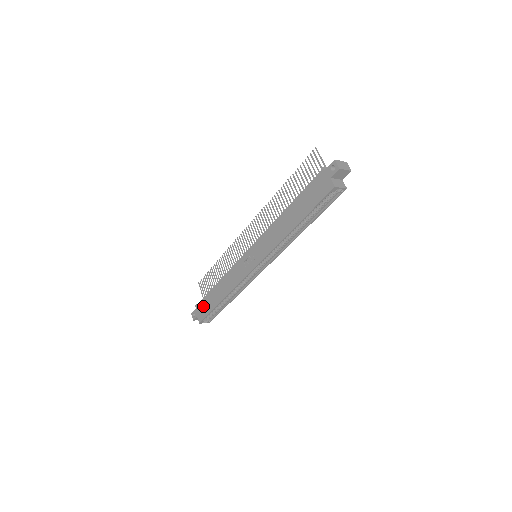
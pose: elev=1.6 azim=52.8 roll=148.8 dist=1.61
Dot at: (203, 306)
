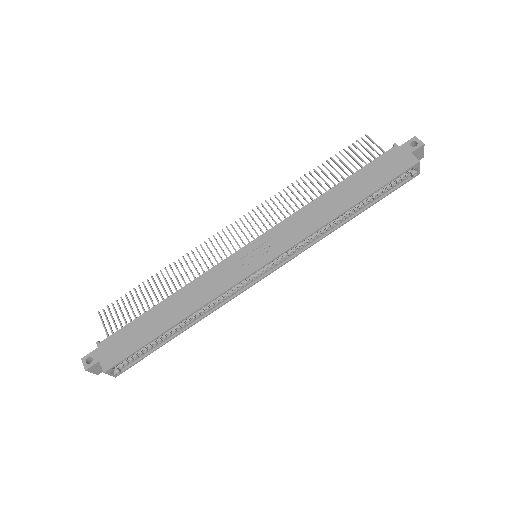
Dot at: (121, 340)
